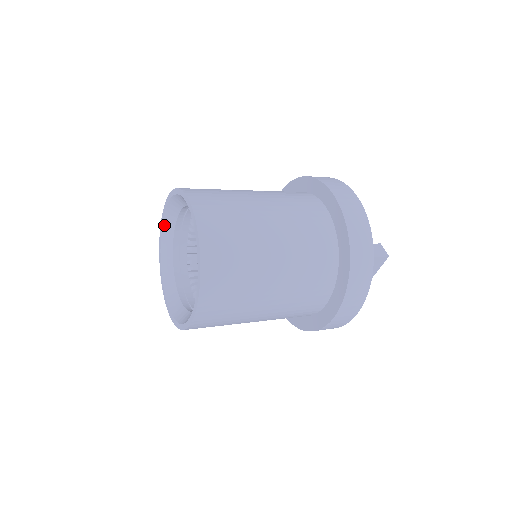
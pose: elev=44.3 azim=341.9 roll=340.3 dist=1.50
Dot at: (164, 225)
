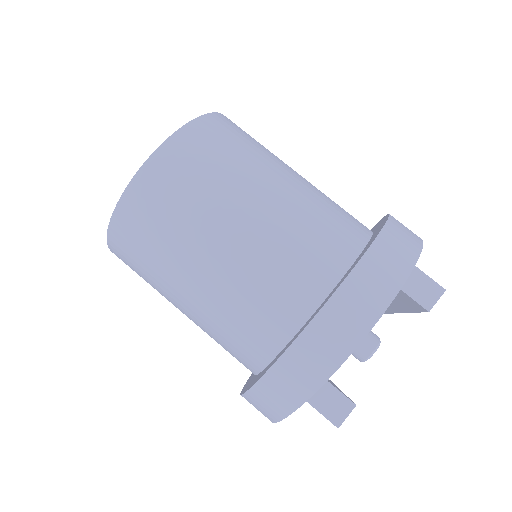
Dot at: occluded
